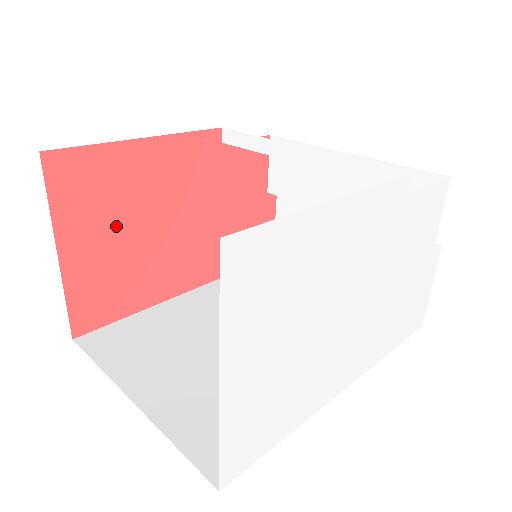
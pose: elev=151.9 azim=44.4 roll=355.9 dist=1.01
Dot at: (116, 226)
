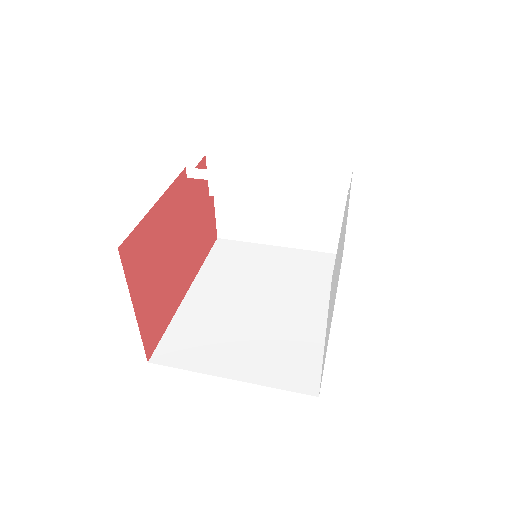
Dot at: (154, 272)
